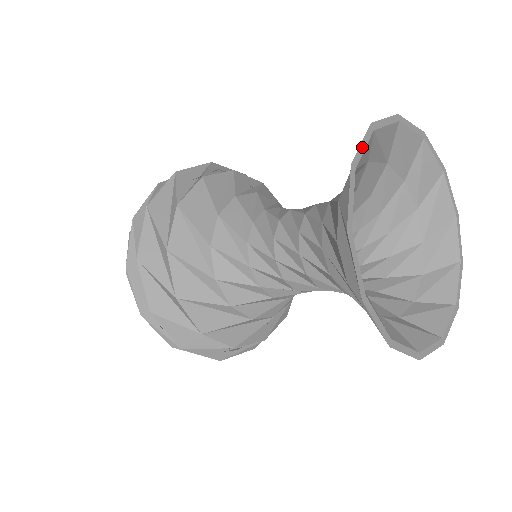
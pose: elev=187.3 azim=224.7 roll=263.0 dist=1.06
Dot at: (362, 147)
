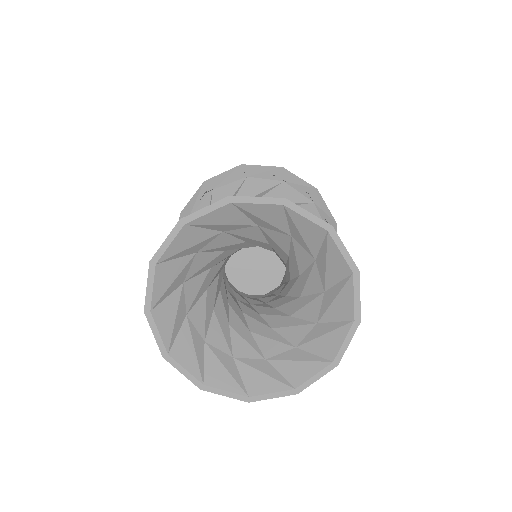
Dot at: (255, 200)
